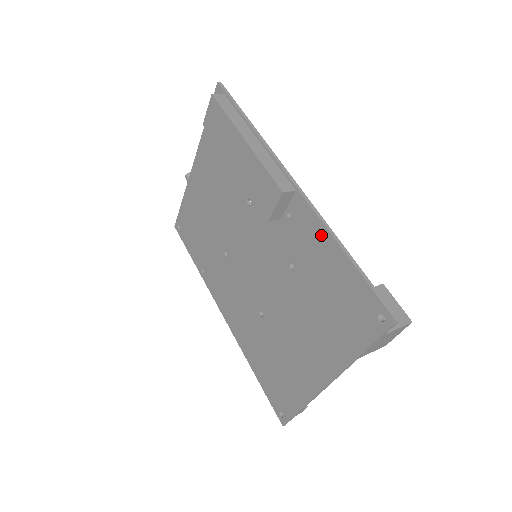
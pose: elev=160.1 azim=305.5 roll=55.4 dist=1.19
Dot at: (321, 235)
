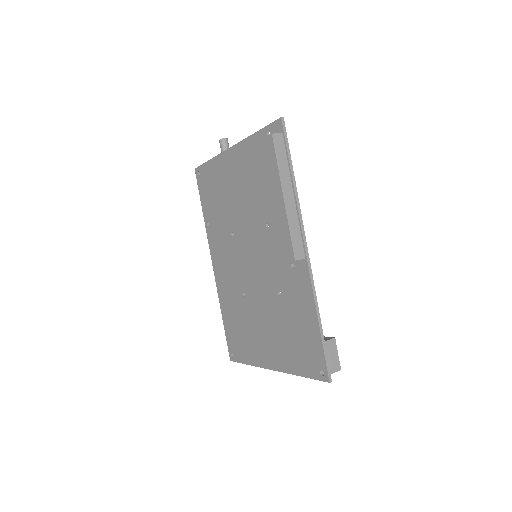
Dot at: (309, 299)
